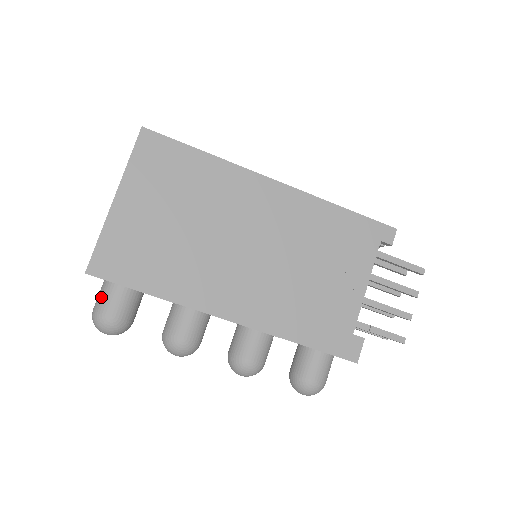
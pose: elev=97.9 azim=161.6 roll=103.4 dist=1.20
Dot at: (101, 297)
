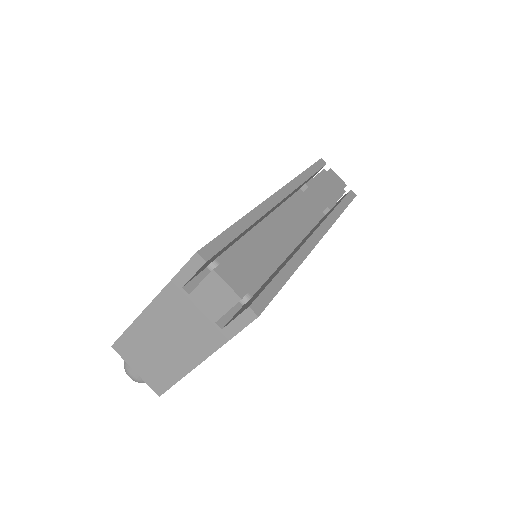
Dot at: occluded
